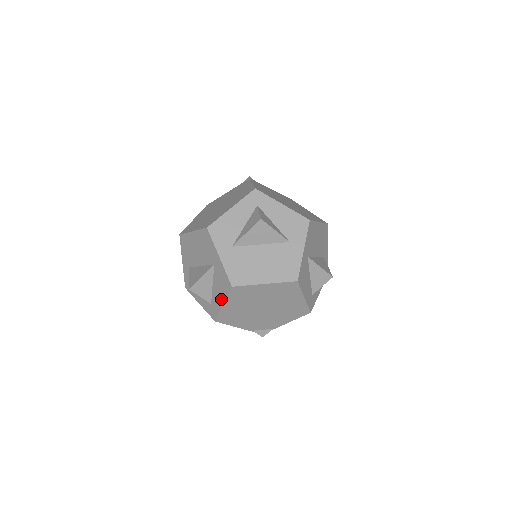
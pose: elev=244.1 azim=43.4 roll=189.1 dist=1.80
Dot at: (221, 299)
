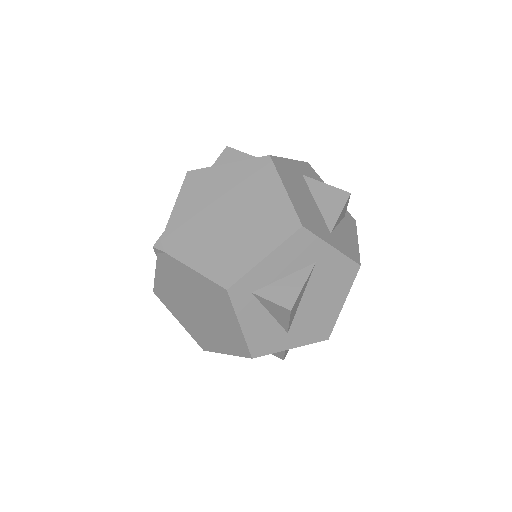
Dot at: occluded
